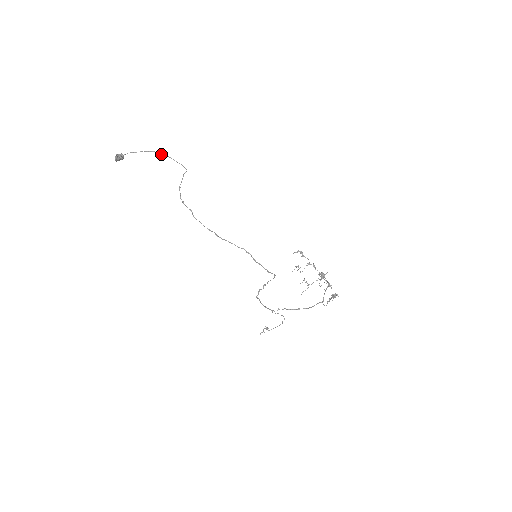
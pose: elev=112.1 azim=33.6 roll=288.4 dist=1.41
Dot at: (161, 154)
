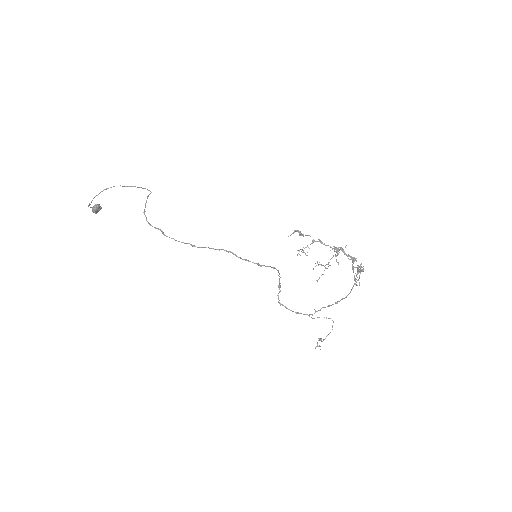
Dot at: (122, 186)
